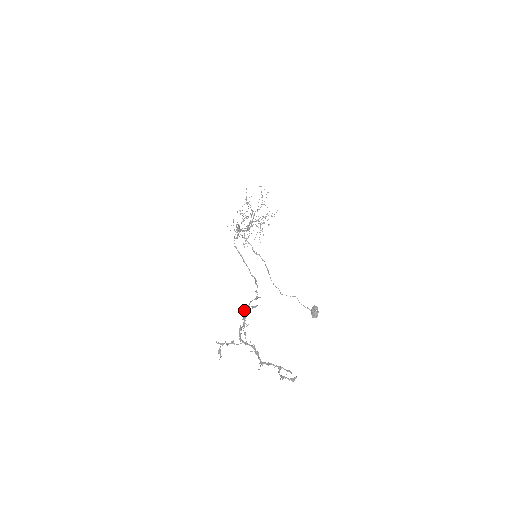
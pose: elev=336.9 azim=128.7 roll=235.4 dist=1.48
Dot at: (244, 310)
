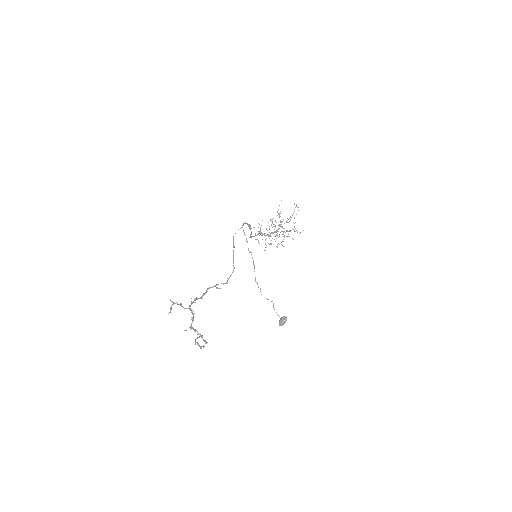
Dot at: (209, 287)
